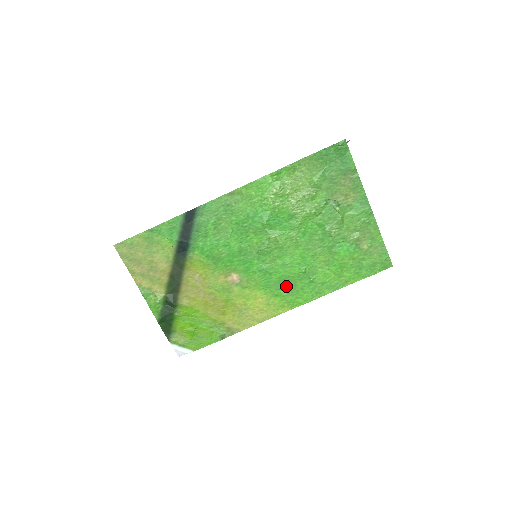
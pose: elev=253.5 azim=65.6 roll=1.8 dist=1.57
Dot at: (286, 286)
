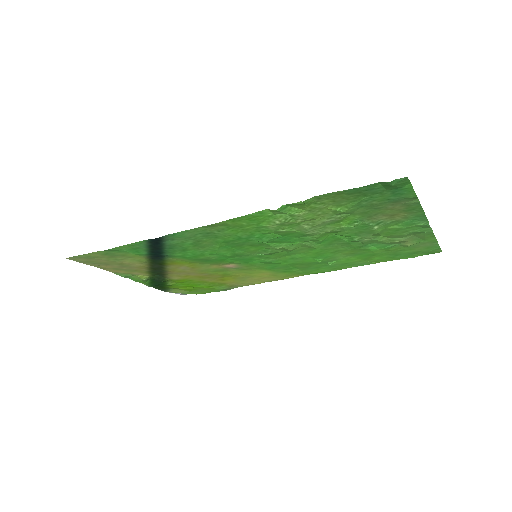
Dot at: (297, 267)
